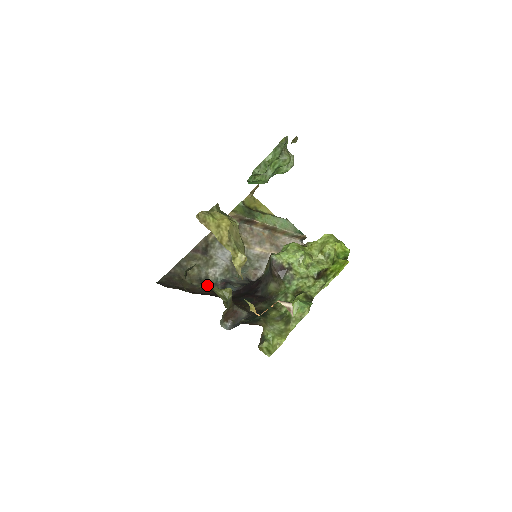
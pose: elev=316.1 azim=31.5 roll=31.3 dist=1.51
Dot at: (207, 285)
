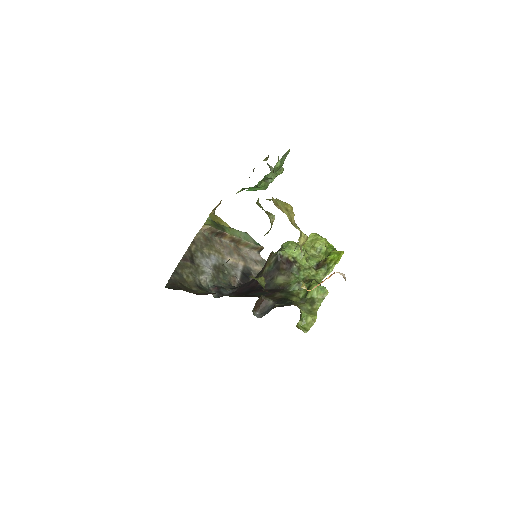
Dot at: (204, 290)
